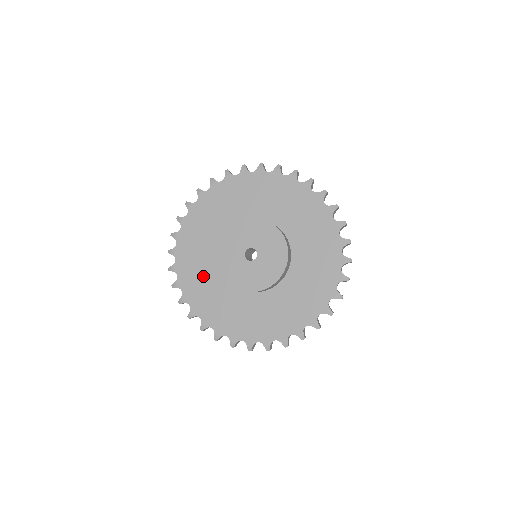
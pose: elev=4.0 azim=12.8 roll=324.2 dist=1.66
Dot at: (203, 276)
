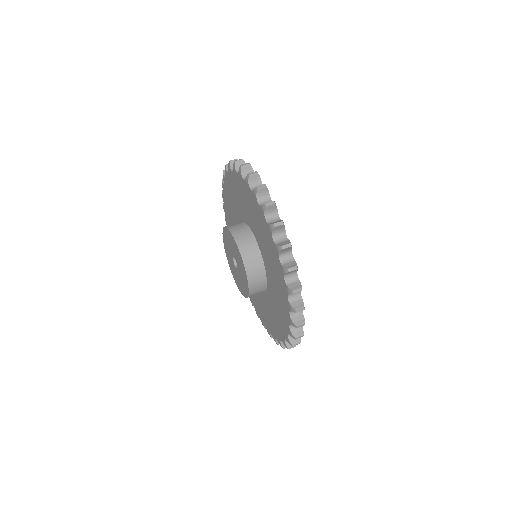
Dot at: occluded
